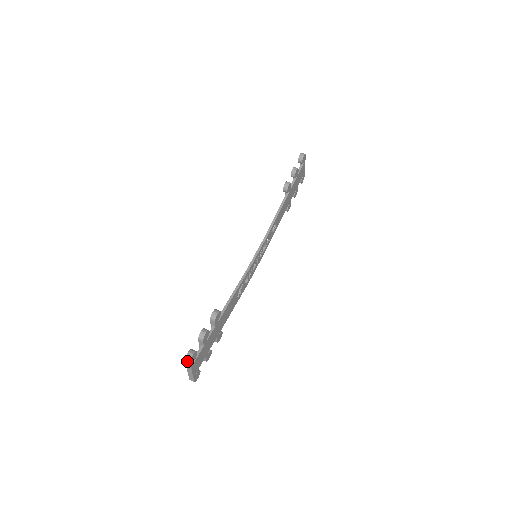
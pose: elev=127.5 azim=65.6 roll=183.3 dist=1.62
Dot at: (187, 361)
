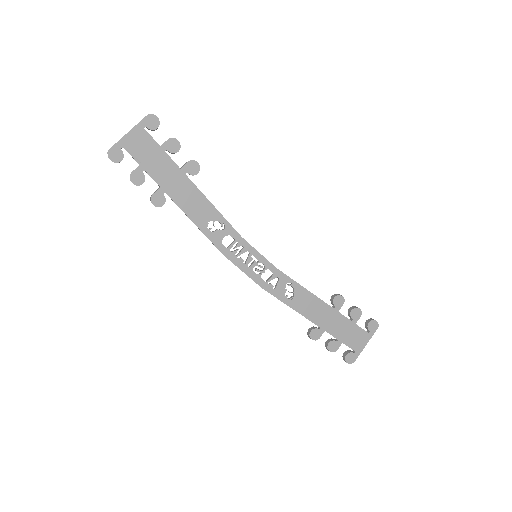
Dot at: (148, 115)
